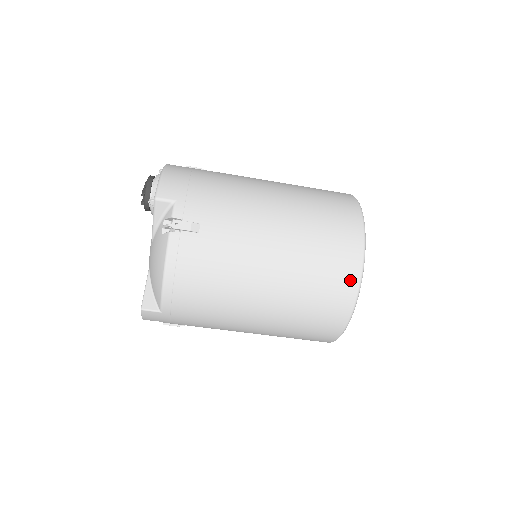
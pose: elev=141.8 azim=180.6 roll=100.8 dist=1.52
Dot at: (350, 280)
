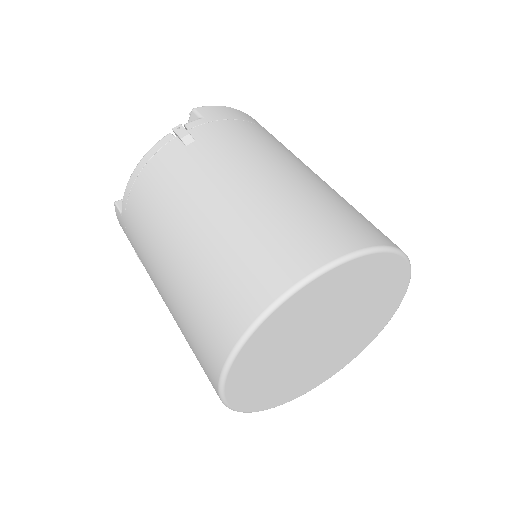
Dot at: (261, 294)
